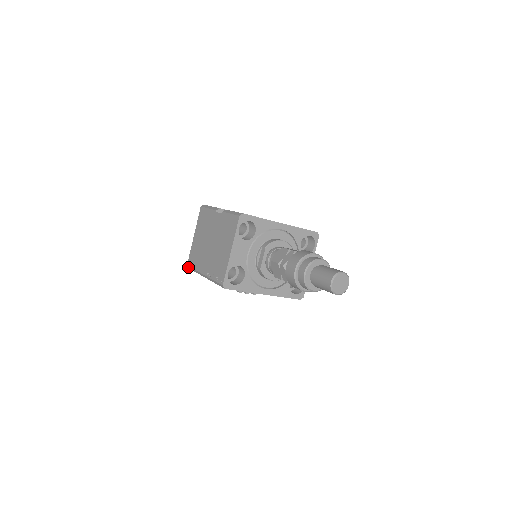
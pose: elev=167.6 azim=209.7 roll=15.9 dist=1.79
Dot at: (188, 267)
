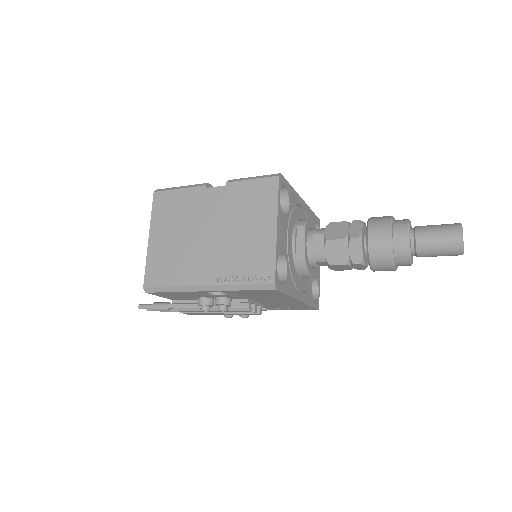
Dot at: (145, 290)
